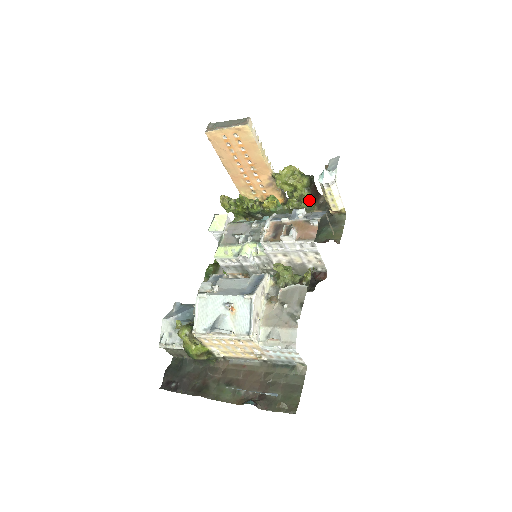
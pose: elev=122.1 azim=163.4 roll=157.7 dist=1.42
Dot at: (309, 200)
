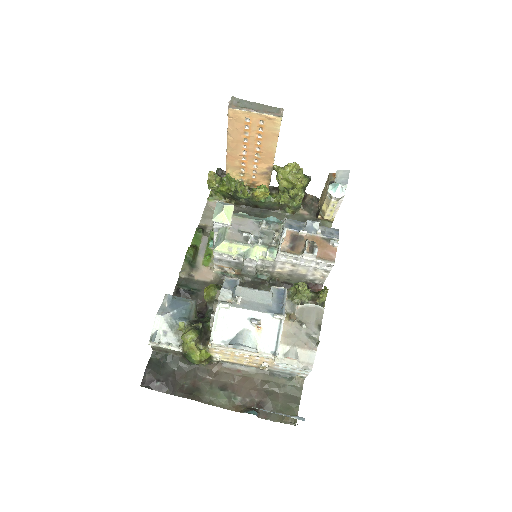
Dot at: (301, 200)
